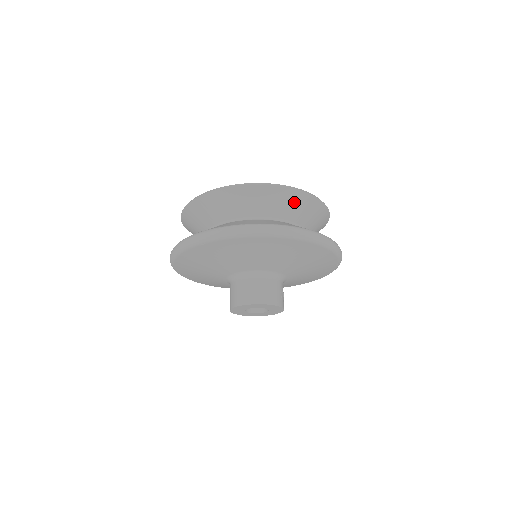
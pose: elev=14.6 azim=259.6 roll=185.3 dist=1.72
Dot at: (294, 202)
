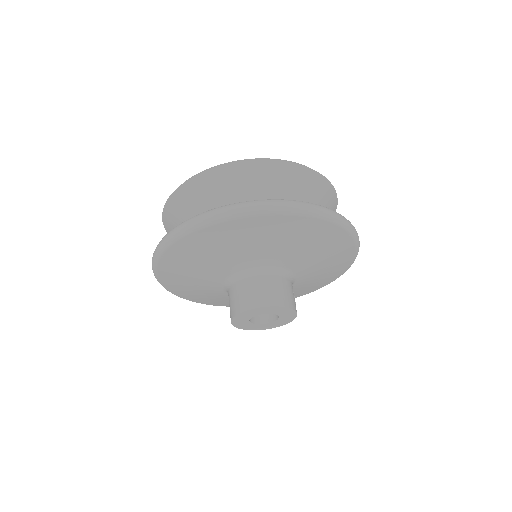
Dot at: (324, 198)
